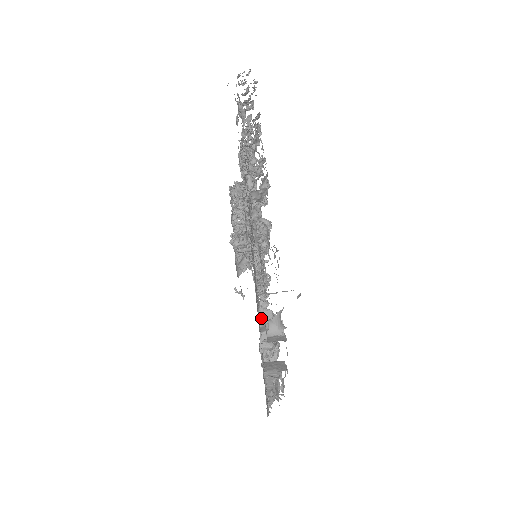
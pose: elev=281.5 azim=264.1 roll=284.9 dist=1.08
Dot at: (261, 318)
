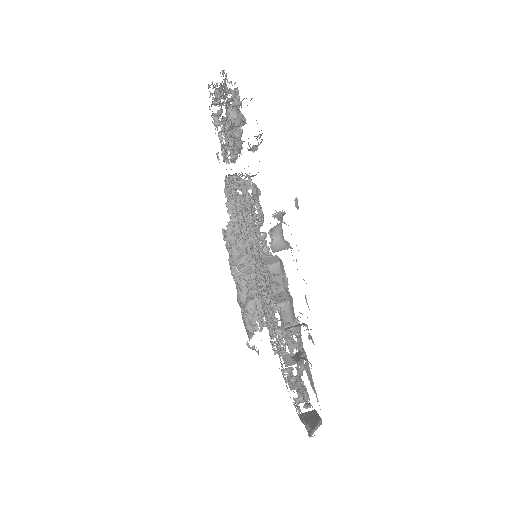
Dot at: (267, 262)
